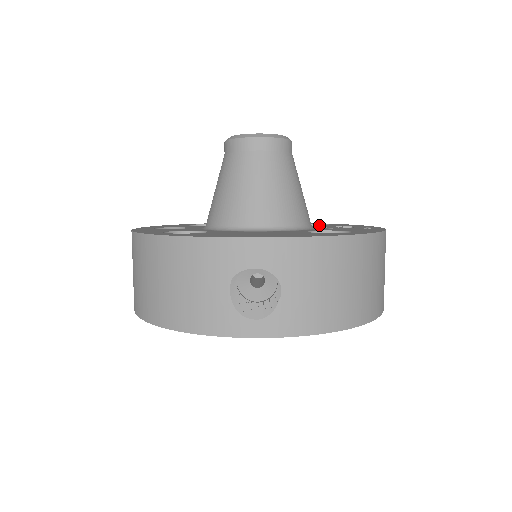
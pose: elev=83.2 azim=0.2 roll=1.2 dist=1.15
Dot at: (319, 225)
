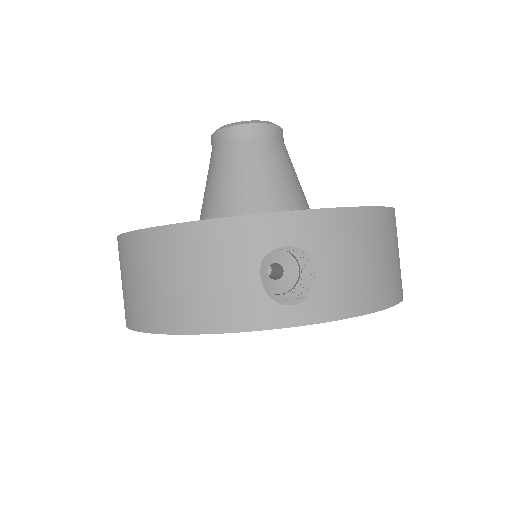
Dot at: occluded
